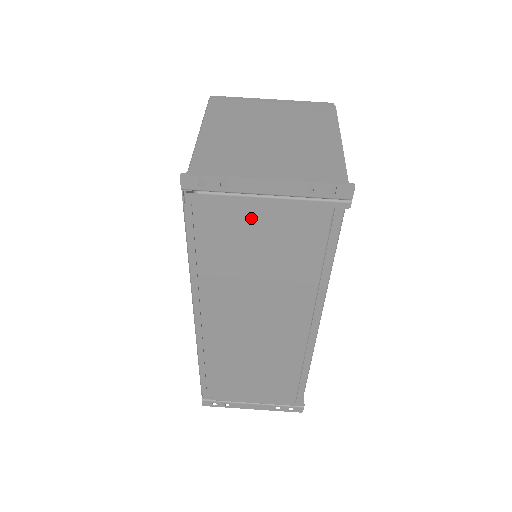
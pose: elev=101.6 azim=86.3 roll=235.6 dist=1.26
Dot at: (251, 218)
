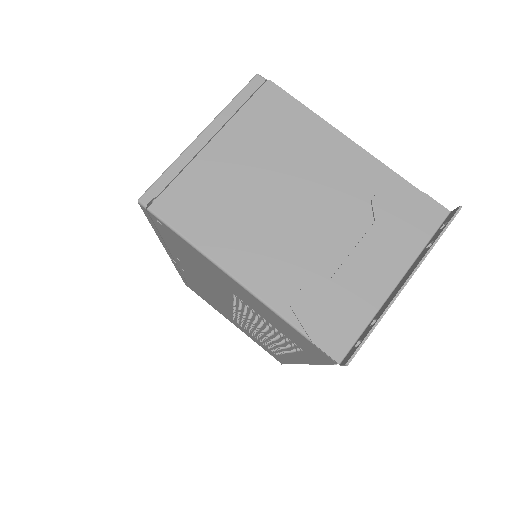
Dot at: occluded
